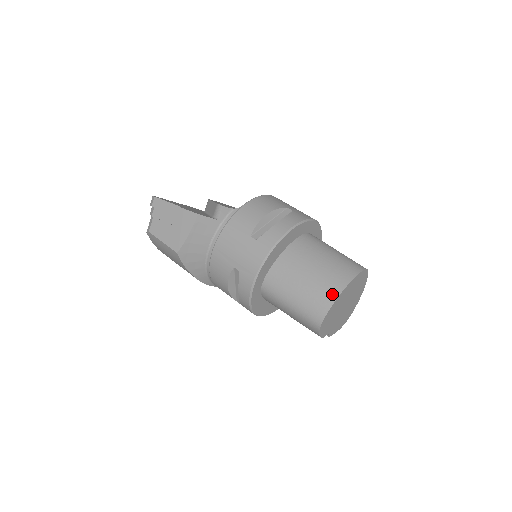
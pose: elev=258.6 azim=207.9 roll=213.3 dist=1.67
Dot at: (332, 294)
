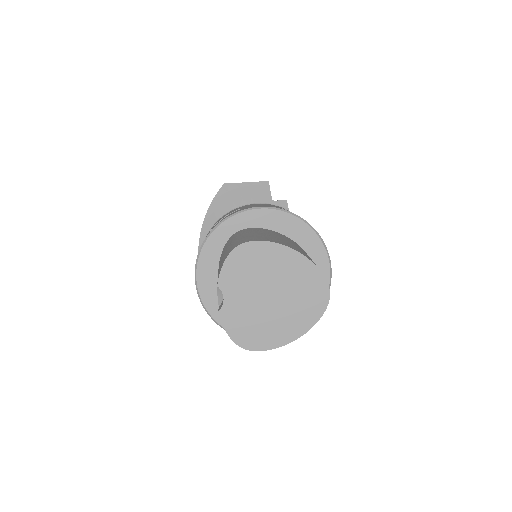
Dot at: (282, 243)
